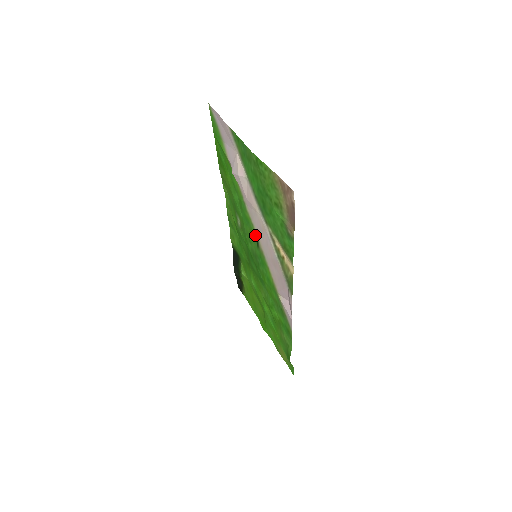
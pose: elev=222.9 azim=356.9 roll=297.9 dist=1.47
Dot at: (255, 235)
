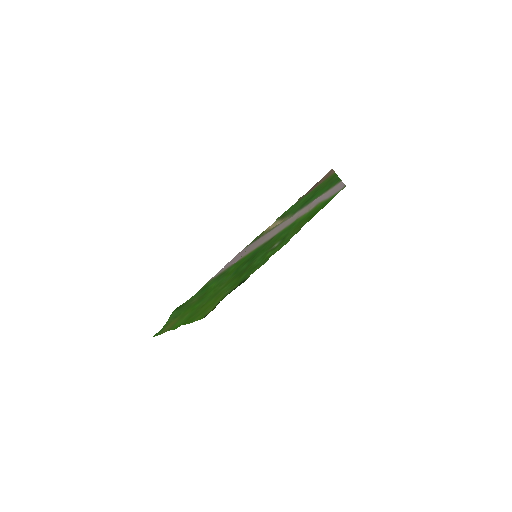
Dot at: (275, 236)
